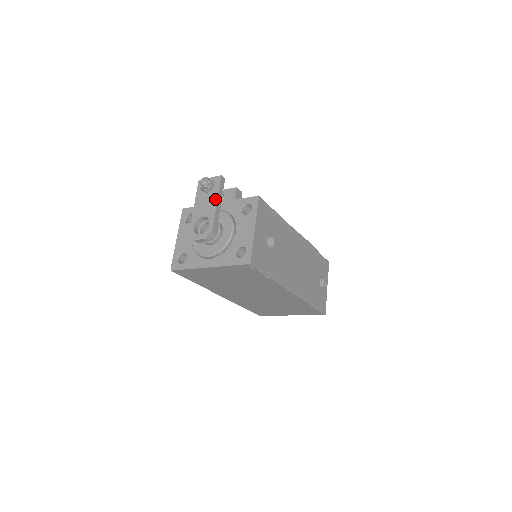
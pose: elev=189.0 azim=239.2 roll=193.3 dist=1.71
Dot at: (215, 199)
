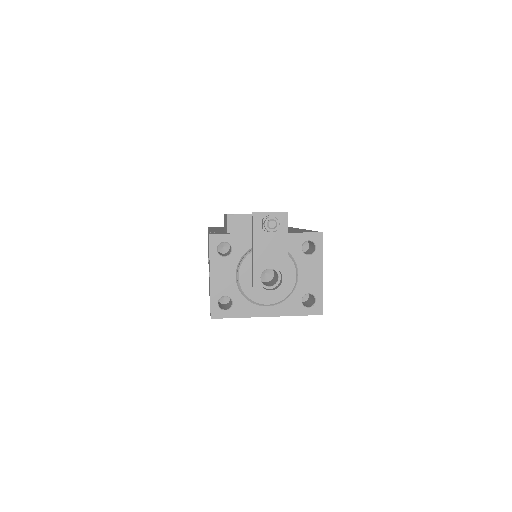
Dot at: (285, 245)
